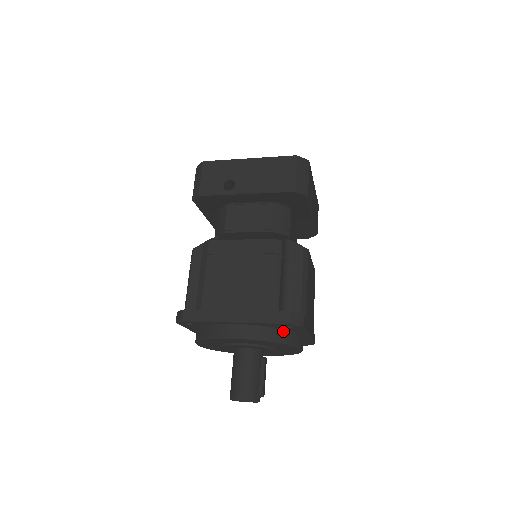
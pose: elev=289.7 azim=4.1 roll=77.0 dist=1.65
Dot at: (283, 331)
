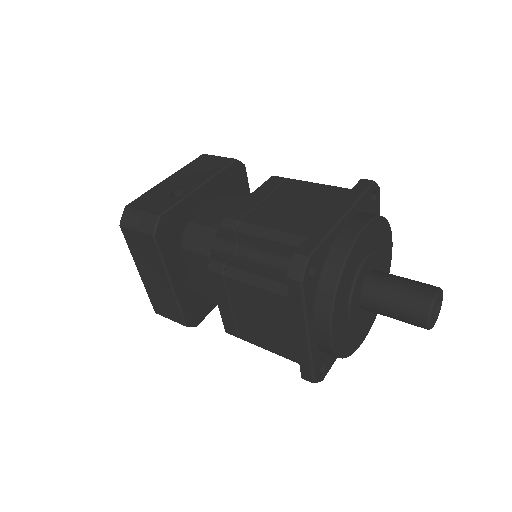
Dot at: occluded
